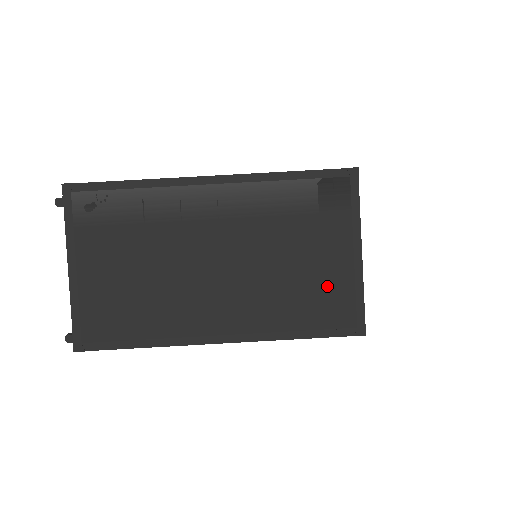
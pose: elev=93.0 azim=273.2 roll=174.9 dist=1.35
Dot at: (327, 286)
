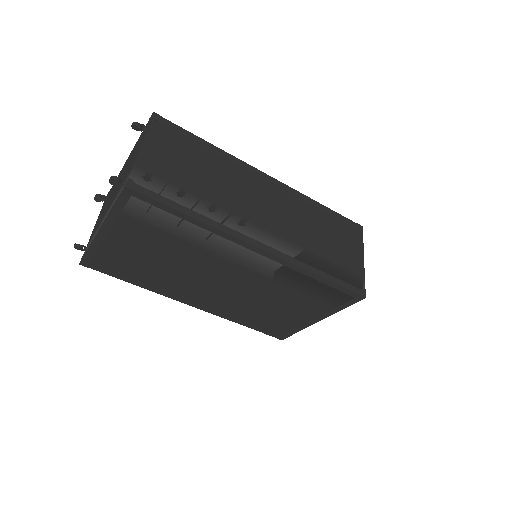
Dot at: (282, 320)
